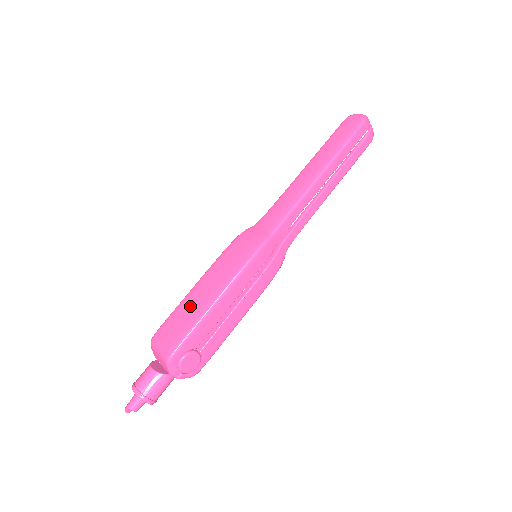
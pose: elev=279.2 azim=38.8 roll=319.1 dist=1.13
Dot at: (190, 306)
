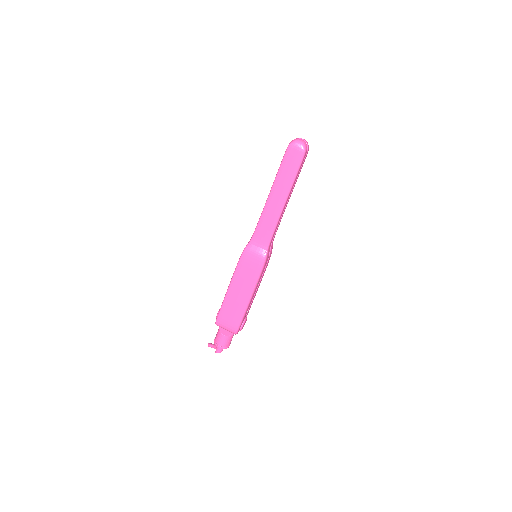
Dot at: (234, 304)
